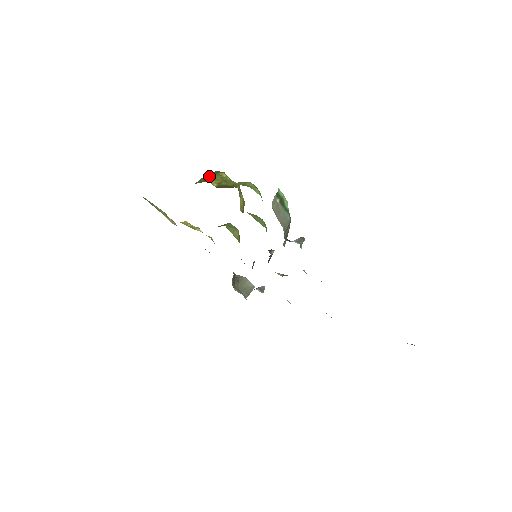
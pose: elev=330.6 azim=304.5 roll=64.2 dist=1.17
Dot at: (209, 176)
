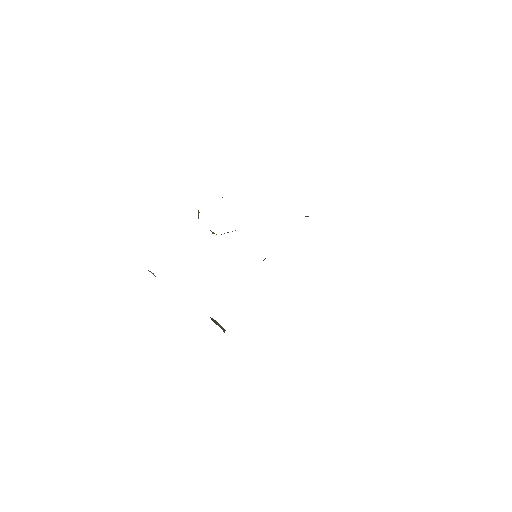
Dot at: occluded
